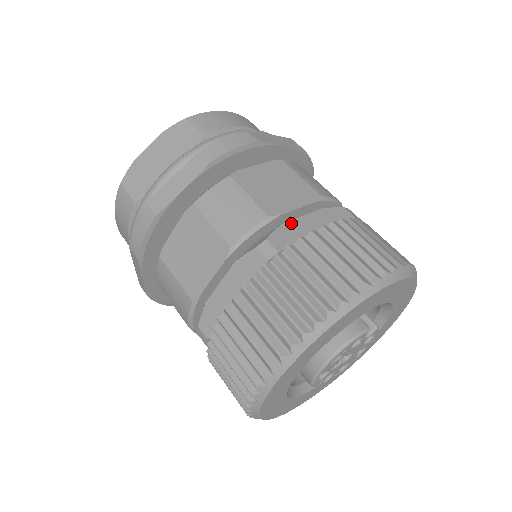
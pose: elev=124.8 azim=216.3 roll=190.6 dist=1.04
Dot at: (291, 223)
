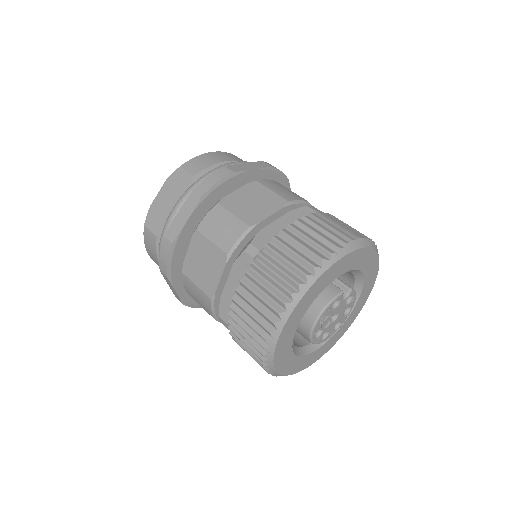
Dot at: (267, 227)
